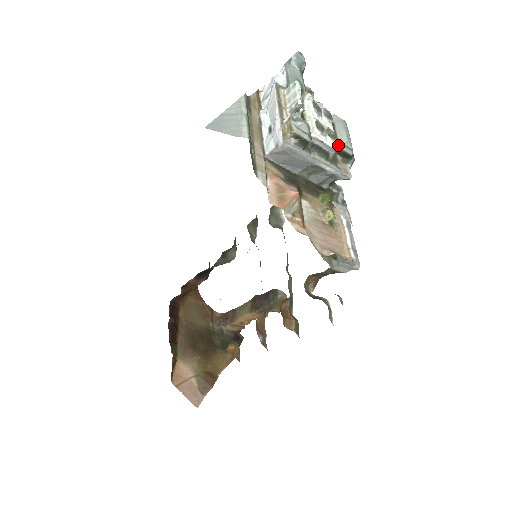
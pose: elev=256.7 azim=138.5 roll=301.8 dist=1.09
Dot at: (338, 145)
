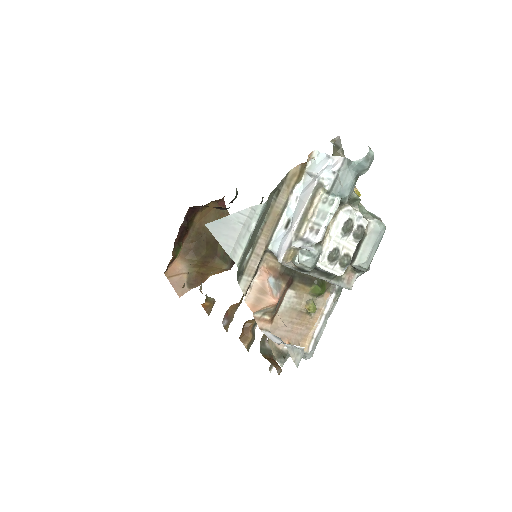
Dot at: (352, 264)
